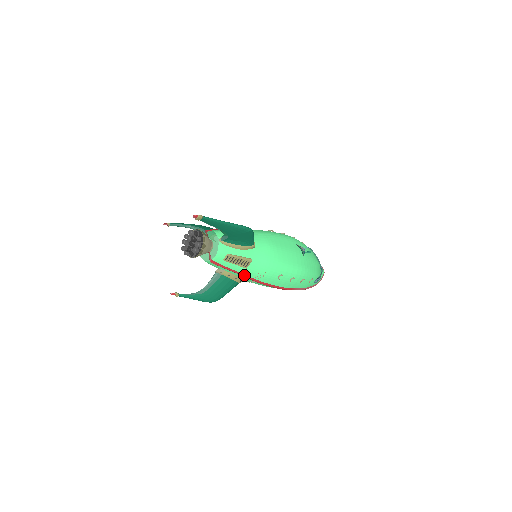
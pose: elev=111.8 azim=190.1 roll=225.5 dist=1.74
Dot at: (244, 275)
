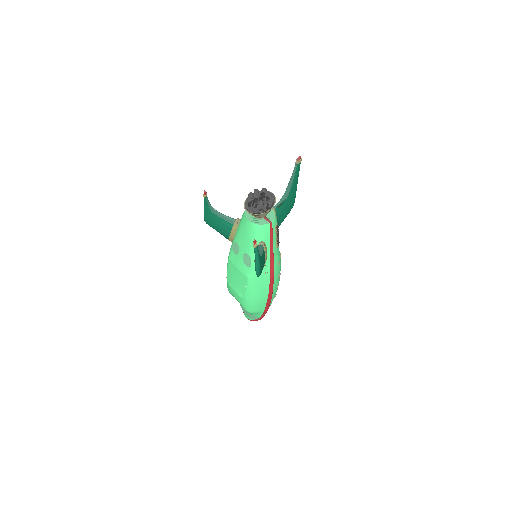
Dot at: (273, 256)
